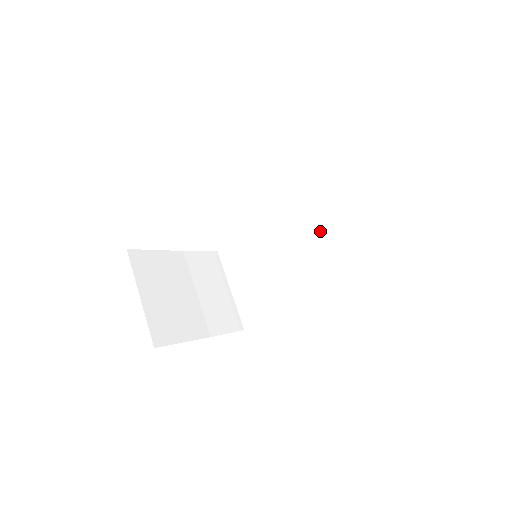
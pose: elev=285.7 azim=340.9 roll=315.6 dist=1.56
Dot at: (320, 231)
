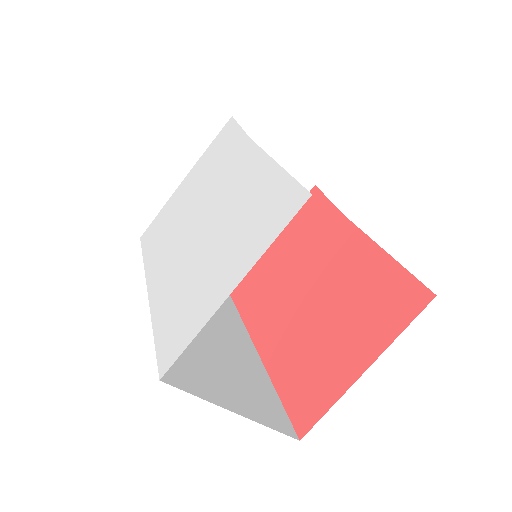
Dot at: occluded
